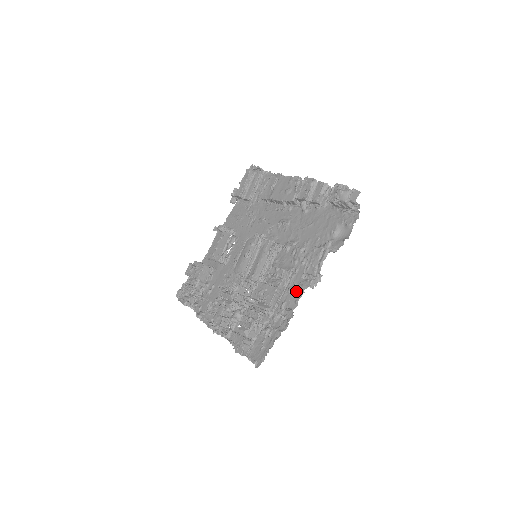
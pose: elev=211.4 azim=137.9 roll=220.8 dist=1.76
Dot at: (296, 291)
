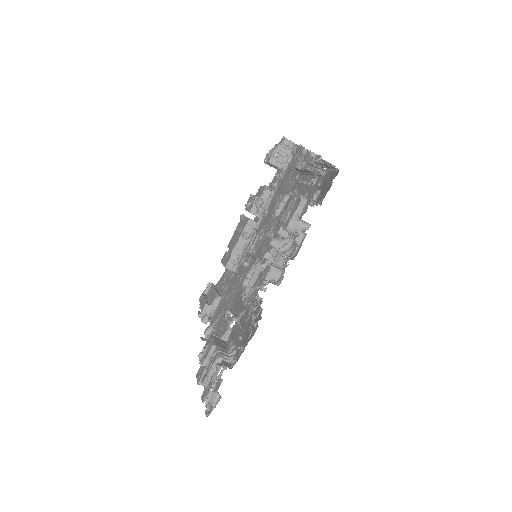
Dot at: (304, 162)
